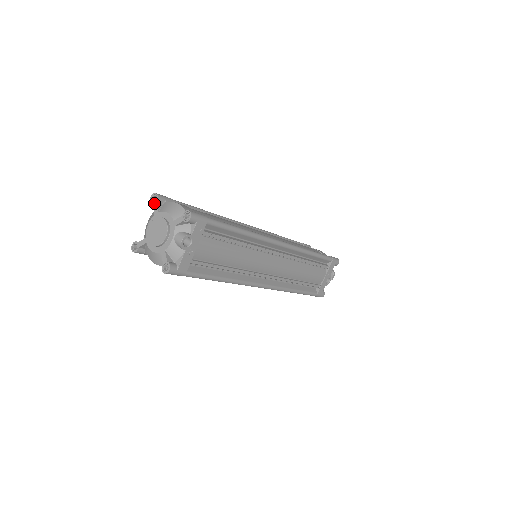
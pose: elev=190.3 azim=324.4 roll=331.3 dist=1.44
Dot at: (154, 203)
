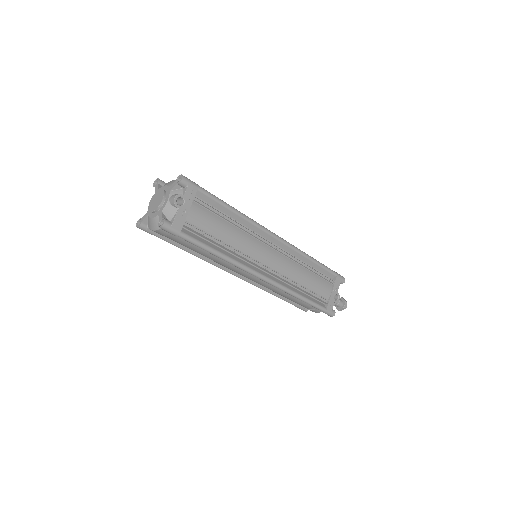
Dot at: (156, 185)
